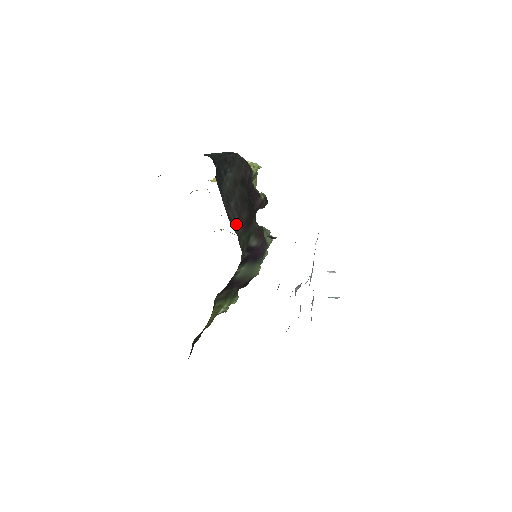
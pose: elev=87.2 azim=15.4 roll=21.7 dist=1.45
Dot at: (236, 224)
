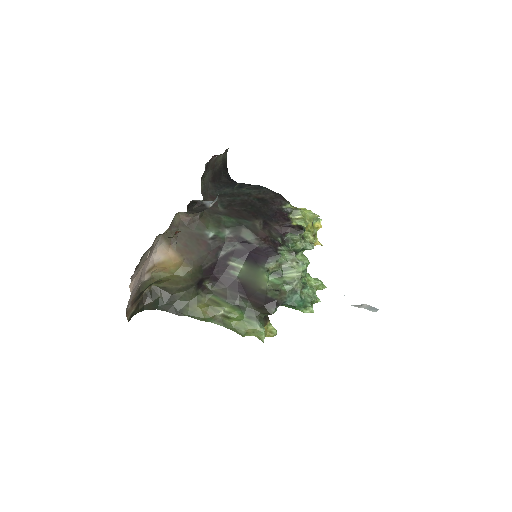
Dot at: (219, 206)
